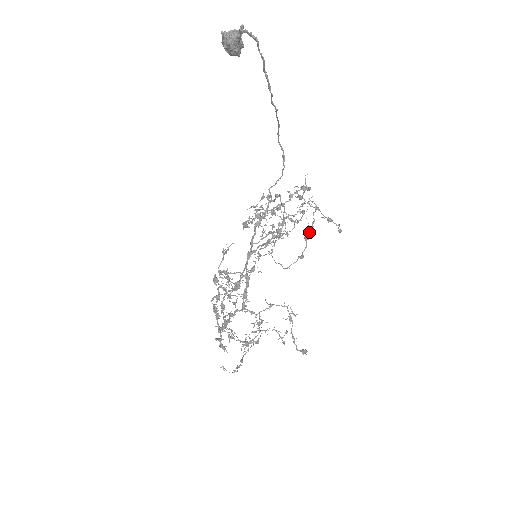
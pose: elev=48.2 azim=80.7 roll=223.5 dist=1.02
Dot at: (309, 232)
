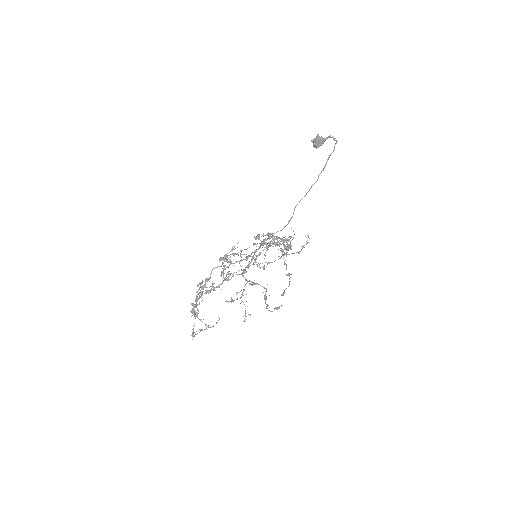
Dot at: occluded
